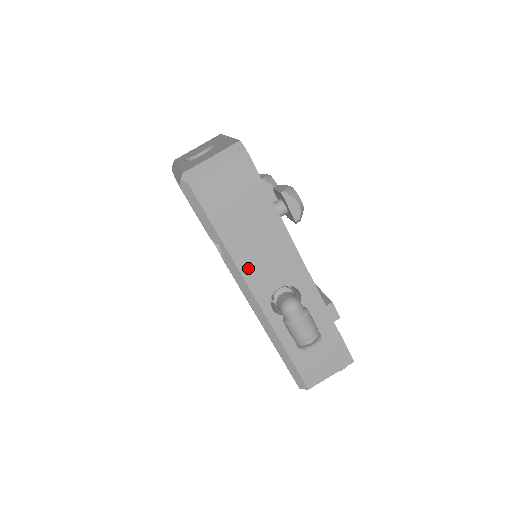
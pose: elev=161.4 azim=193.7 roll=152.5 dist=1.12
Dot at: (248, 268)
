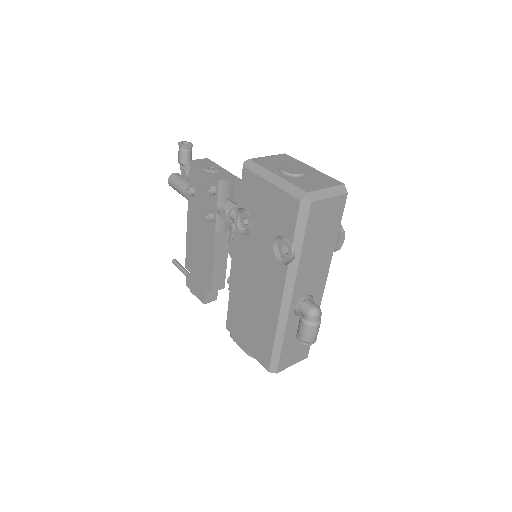
Dot at: (301, 276)
